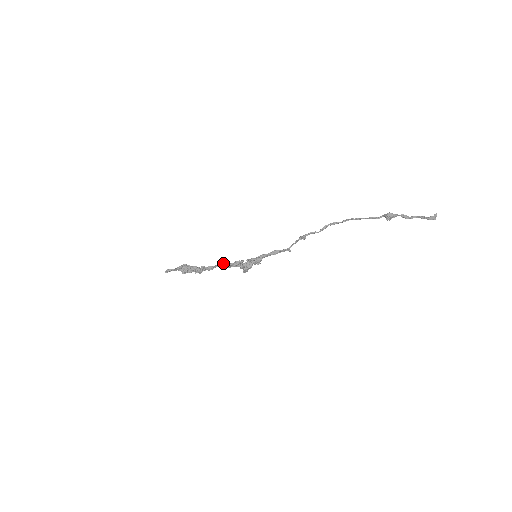
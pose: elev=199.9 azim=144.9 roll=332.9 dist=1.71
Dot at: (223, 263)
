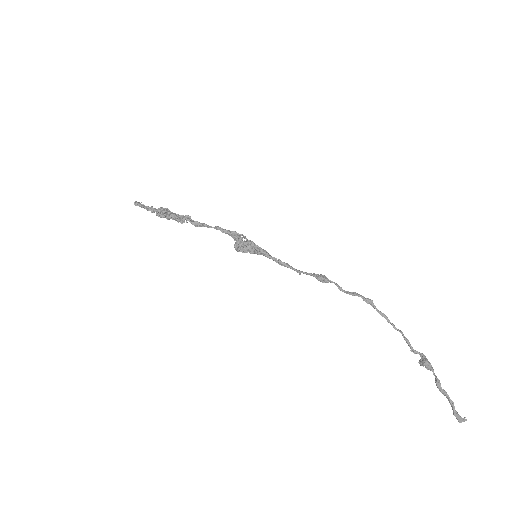
Dot at: (216, 226)
